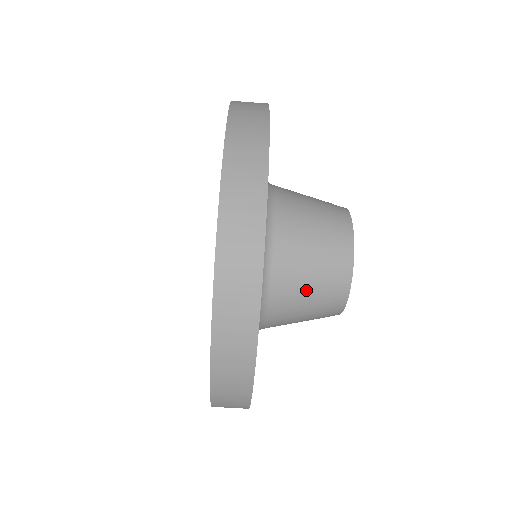
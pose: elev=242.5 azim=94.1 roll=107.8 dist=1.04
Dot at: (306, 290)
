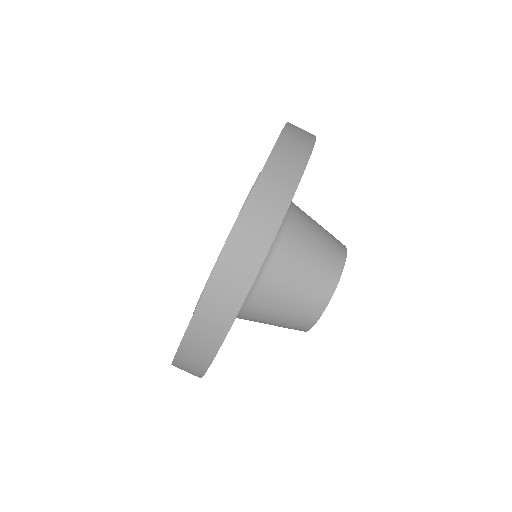
Dot at: (279, 312)
